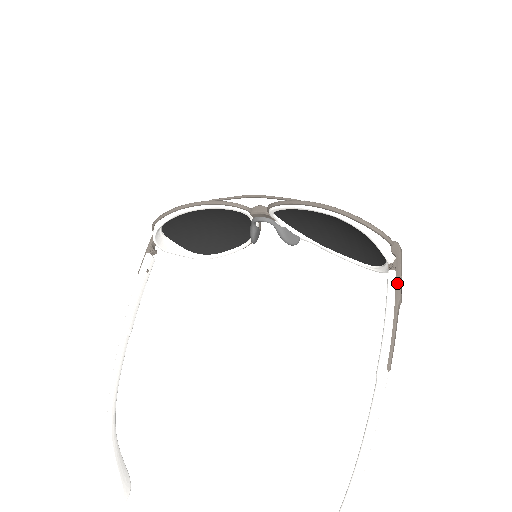
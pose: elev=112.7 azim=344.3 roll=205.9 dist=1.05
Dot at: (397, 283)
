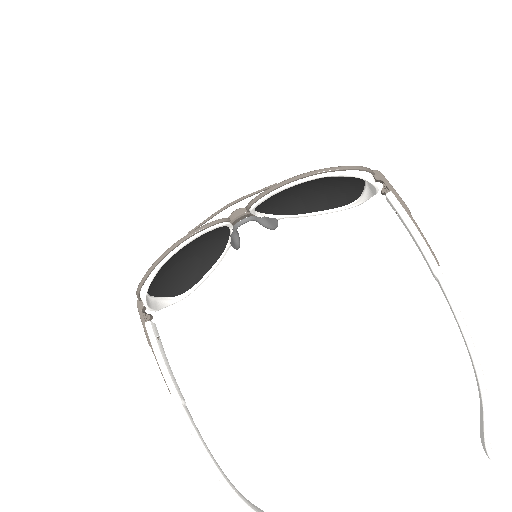
Dot at: (399, 200)
